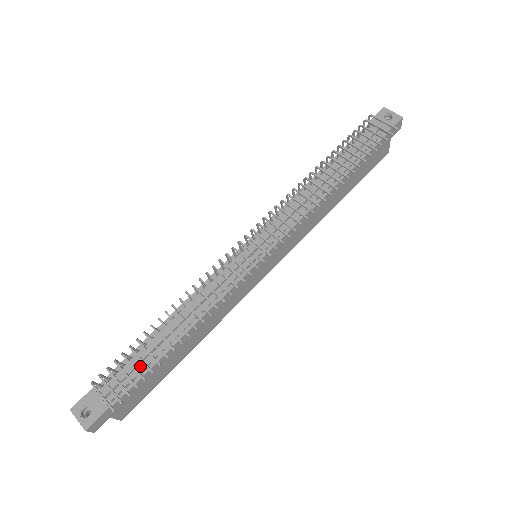
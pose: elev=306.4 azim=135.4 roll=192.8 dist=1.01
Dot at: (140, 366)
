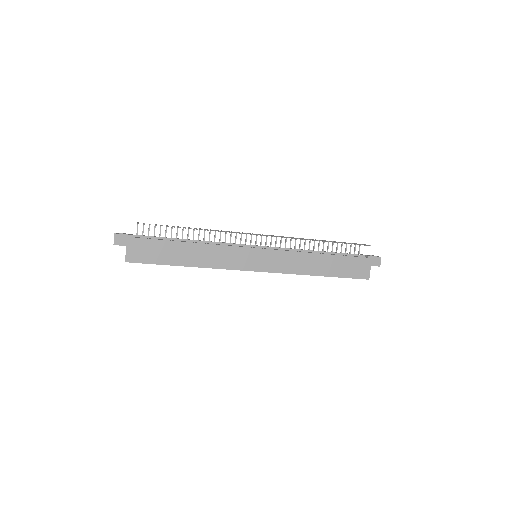
Dot at: (161, 239)
